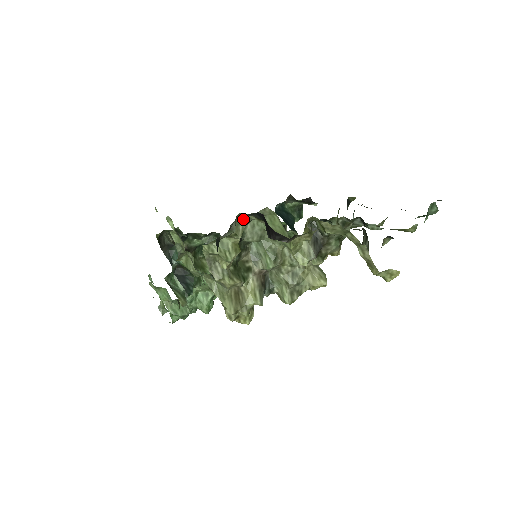
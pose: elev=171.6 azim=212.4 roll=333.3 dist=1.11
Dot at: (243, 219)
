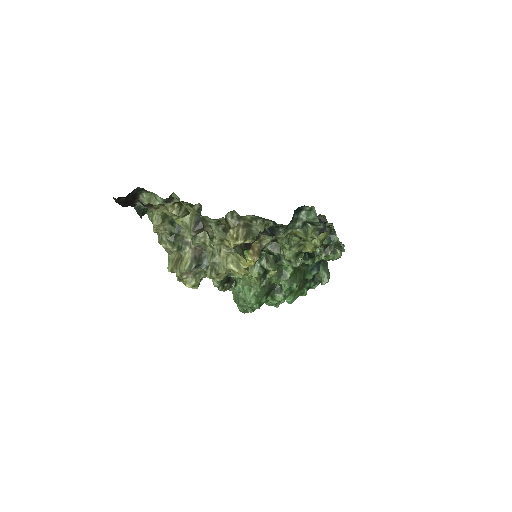
Dot at: (157, 198)
